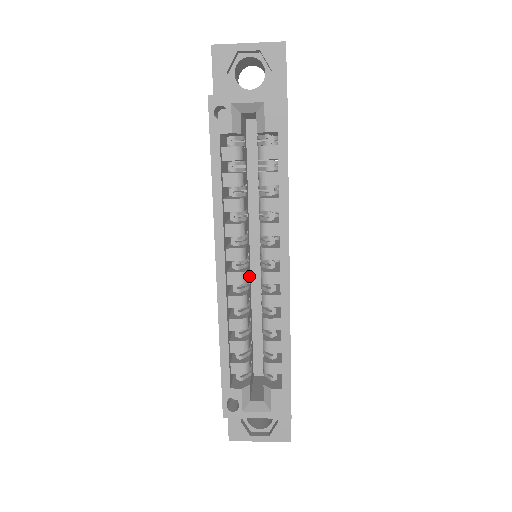
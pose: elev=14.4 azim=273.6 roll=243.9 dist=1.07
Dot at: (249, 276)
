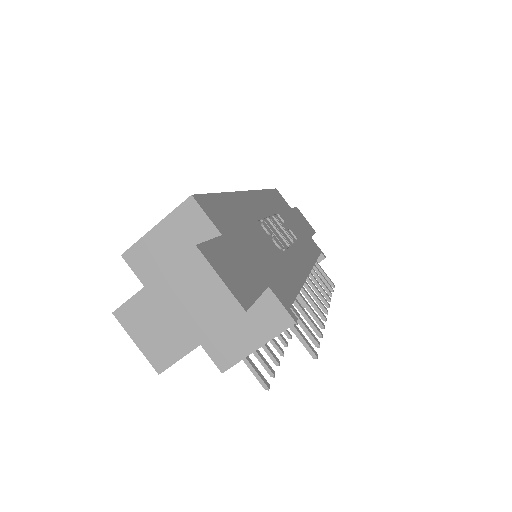
Dot at: occluded
